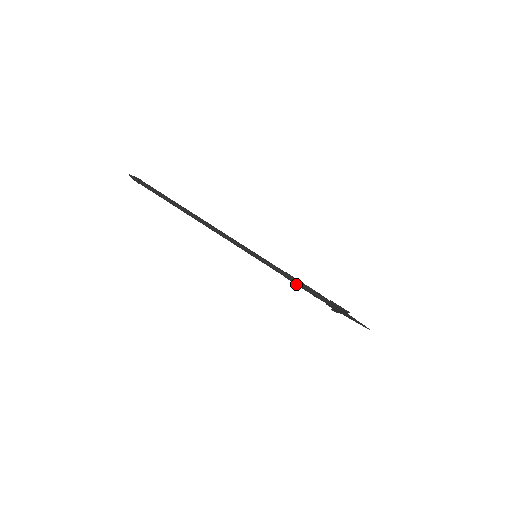
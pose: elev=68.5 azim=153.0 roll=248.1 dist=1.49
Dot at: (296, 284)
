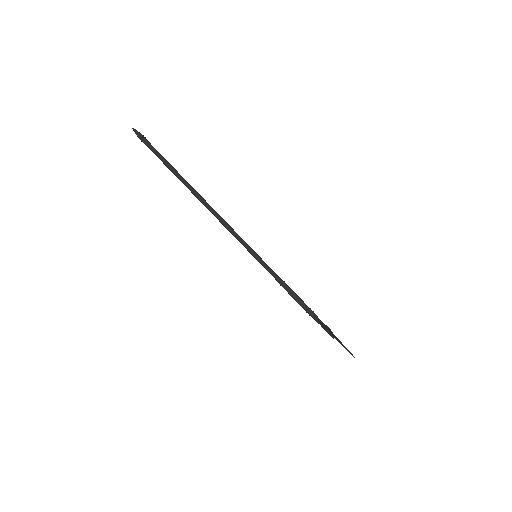
Dot at: (291, 295)
